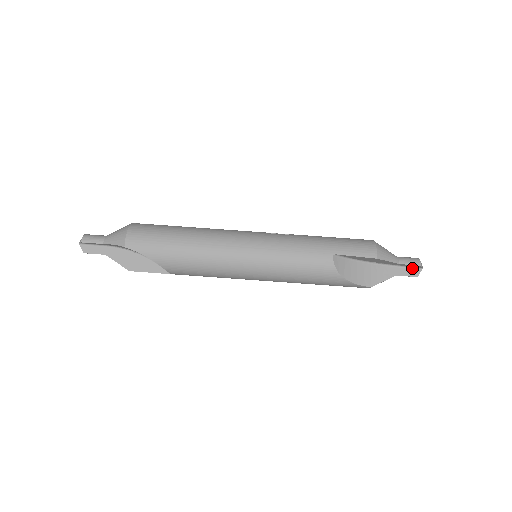
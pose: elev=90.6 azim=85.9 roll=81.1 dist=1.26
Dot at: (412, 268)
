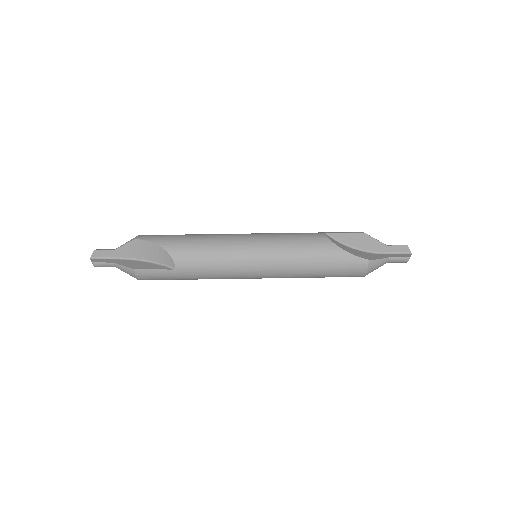
Dot at: (402, 254)
